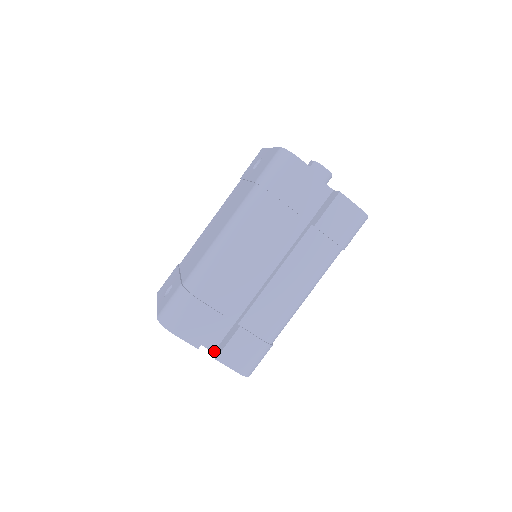
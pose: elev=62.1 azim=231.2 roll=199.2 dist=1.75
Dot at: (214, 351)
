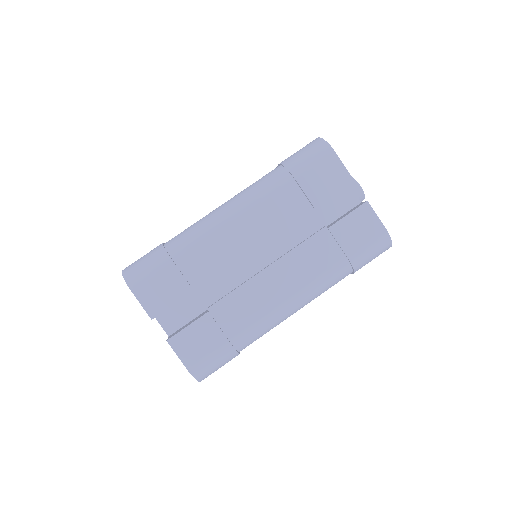
Dot at: (170, 335)
